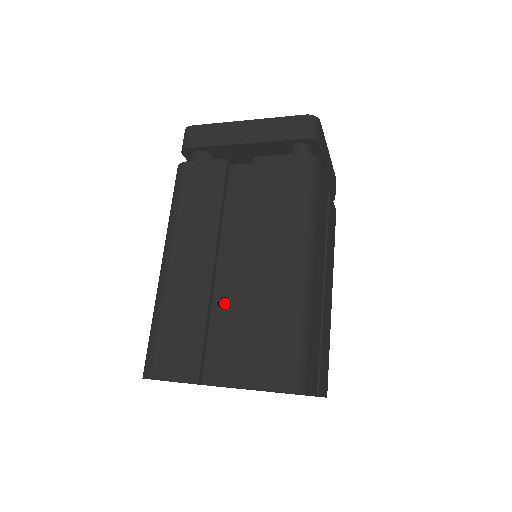
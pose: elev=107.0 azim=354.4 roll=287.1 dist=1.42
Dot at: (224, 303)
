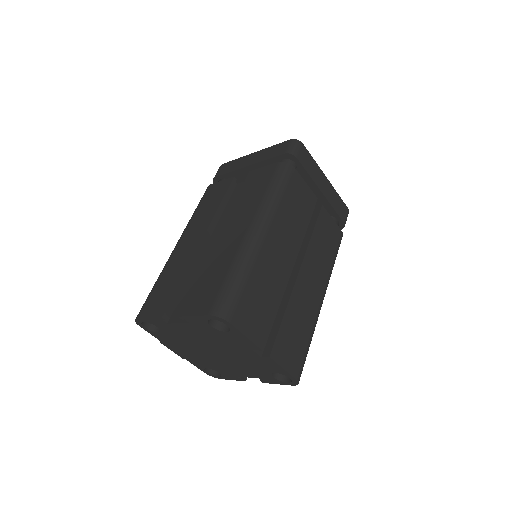
Dot at: occluded
